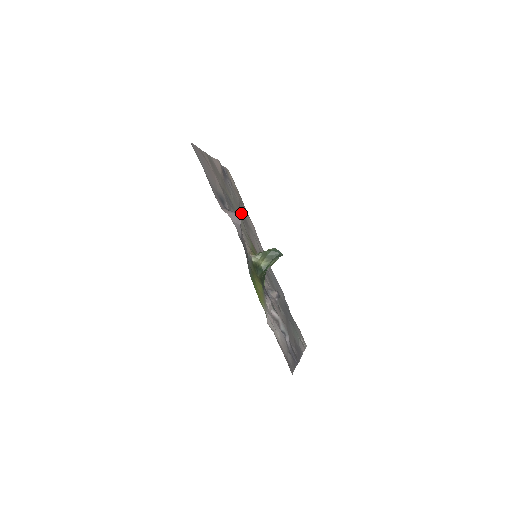
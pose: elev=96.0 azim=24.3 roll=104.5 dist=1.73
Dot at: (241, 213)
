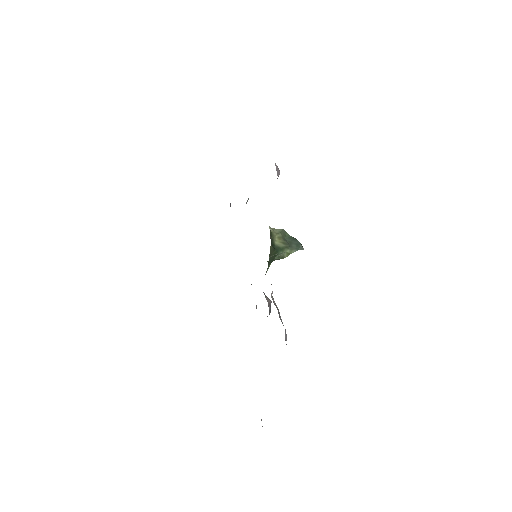
Dot at: occluded
